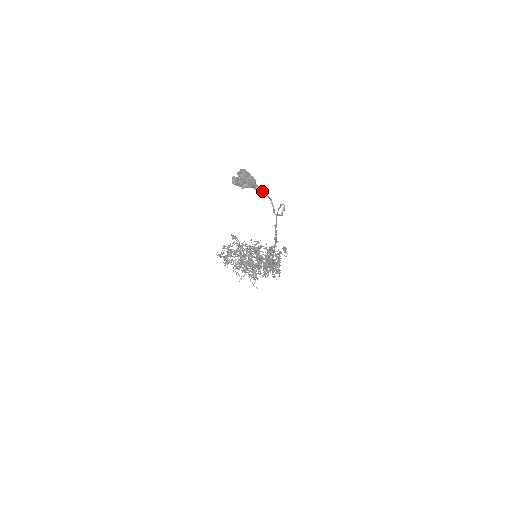
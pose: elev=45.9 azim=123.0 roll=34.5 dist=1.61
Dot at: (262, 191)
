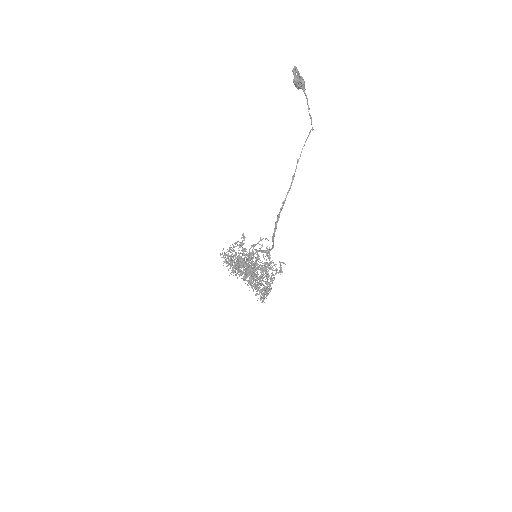
Dot at: (306, 95)
